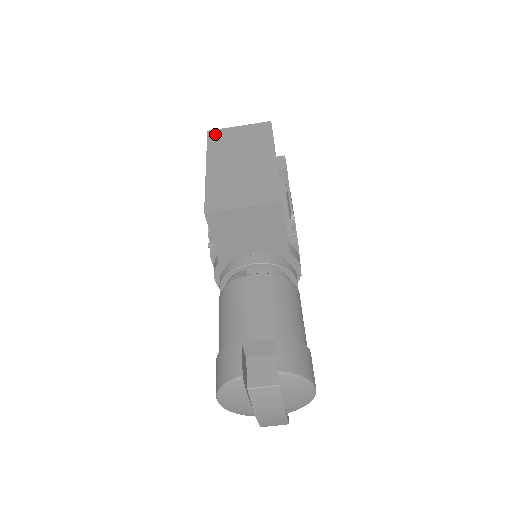
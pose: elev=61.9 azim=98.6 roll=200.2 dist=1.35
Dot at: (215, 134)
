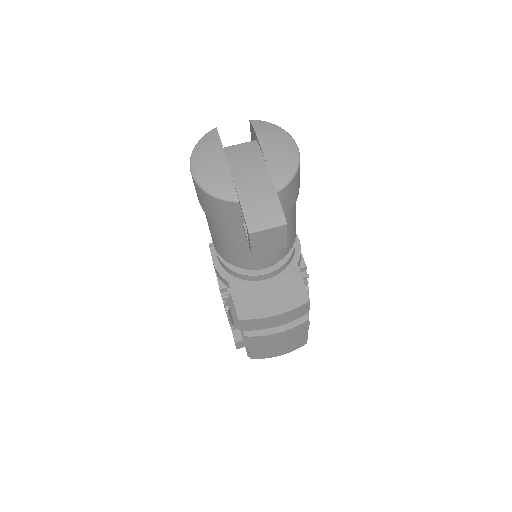
Dot at: occluded
